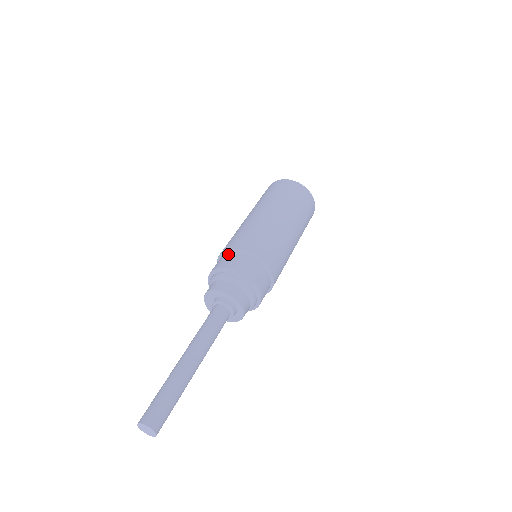
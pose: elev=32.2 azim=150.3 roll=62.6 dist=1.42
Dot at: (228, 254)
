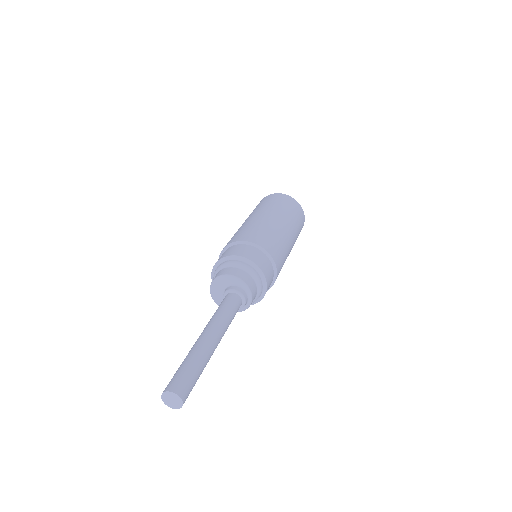
Dot at: (257, 250)
